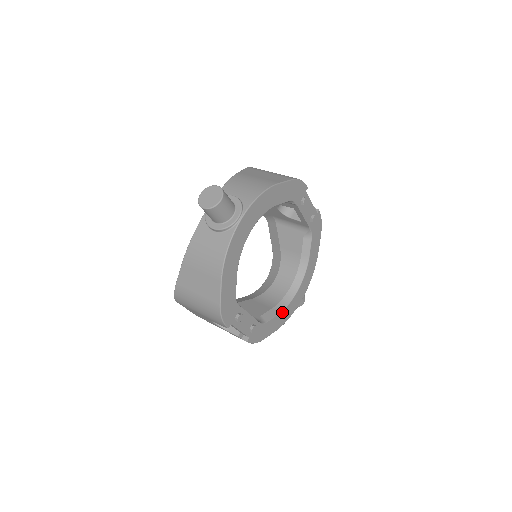
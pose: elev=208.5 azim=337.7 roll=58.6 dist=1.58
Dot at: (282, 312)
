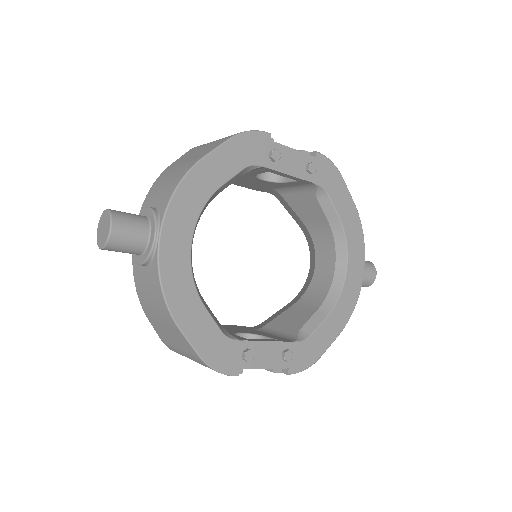
Dot at: (334, 309)
